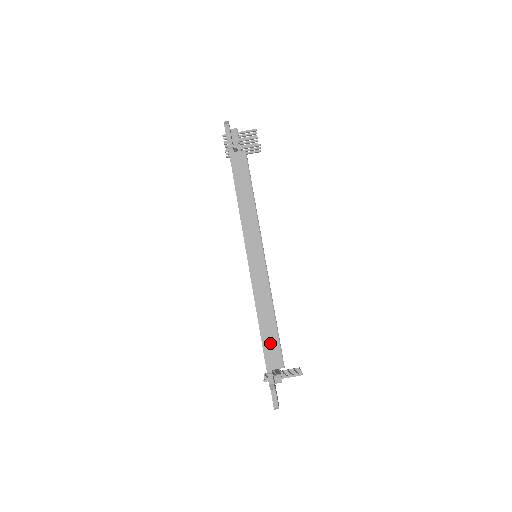
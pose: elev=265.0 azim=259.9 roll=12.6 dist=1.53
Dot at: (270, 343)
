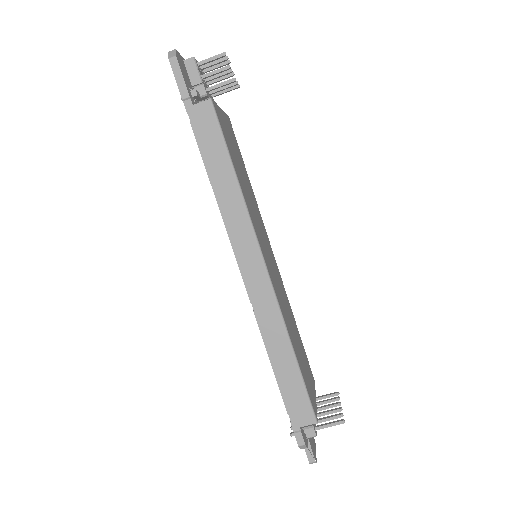
Dot at: (292, 392)
